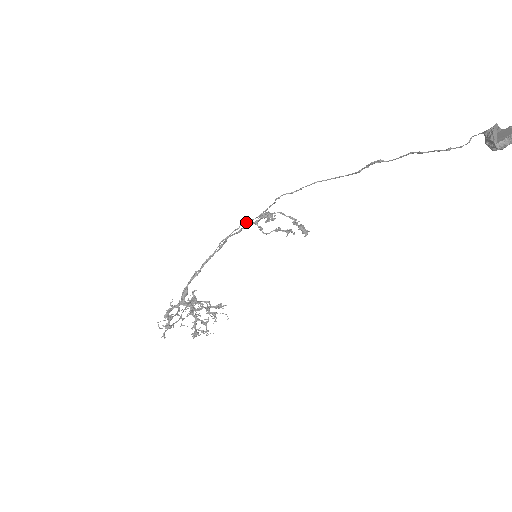
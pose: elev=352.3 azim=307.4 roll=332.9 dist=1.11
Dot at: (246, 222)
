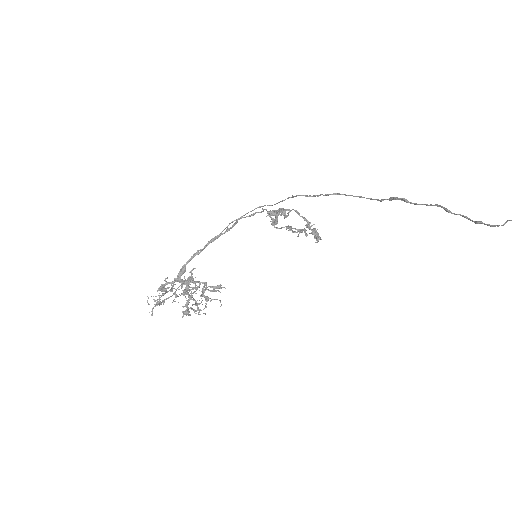
Dot at: (262, 206)
